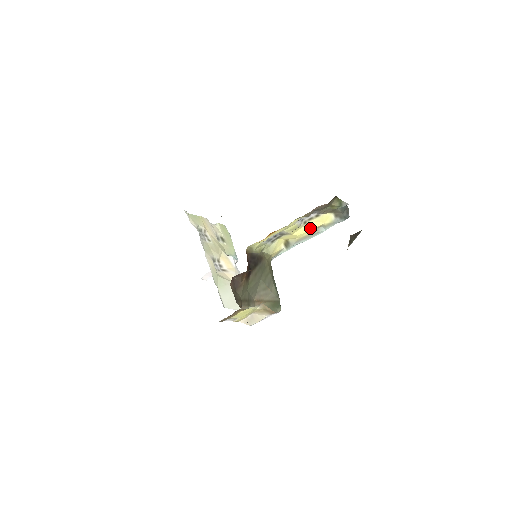
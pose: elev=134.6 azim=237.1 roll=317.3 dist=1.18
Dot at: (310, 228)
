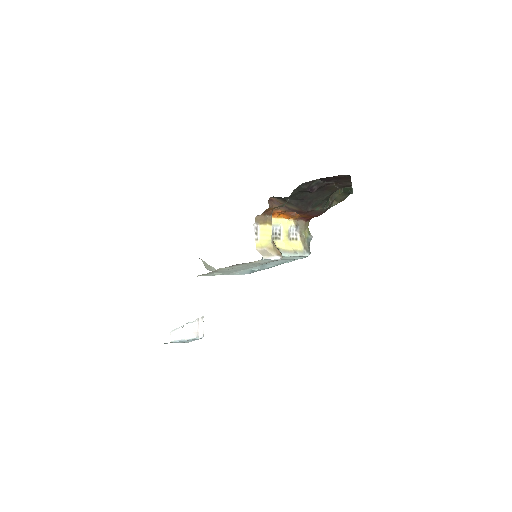
Dot at: (292, 246)
